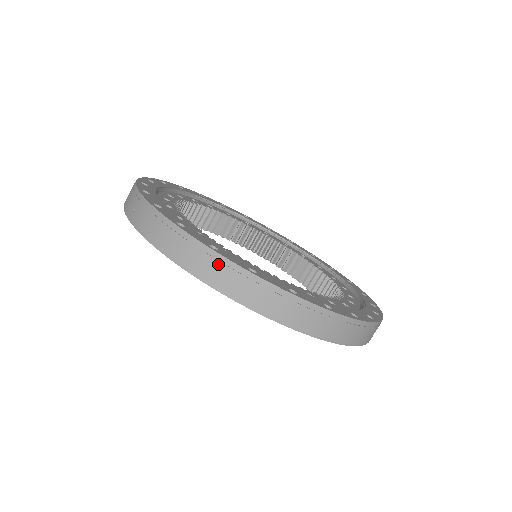
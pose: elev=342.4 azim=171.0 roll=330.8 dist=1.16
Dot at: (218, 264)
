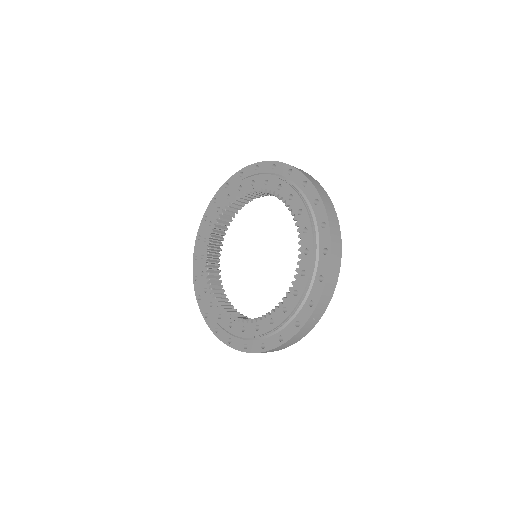
Dot at: (321, 187)
